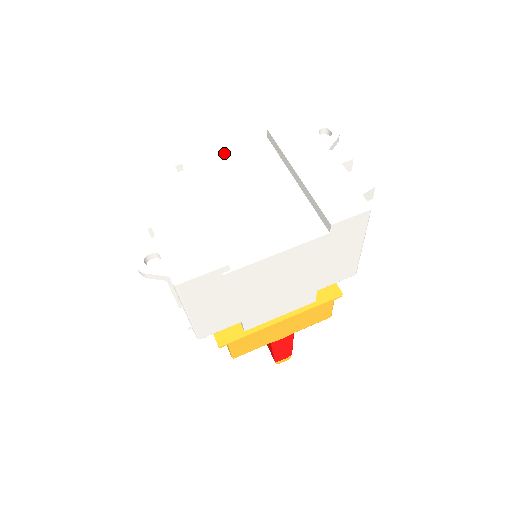
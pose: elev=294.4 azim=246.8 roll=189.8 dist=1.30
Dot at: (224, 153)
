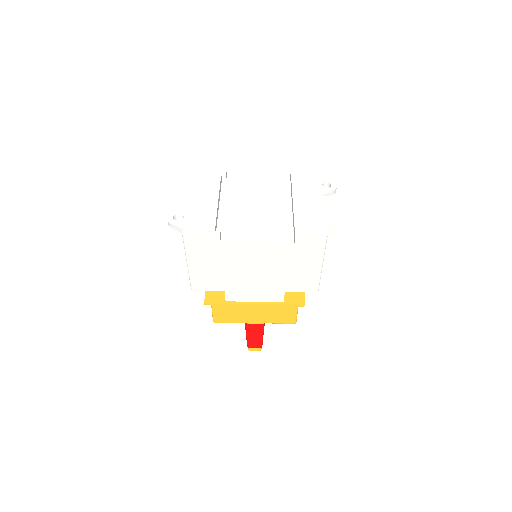
Dot at: (257, 178)
